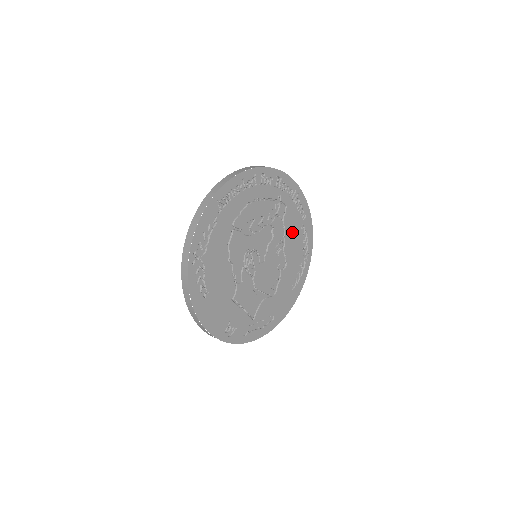
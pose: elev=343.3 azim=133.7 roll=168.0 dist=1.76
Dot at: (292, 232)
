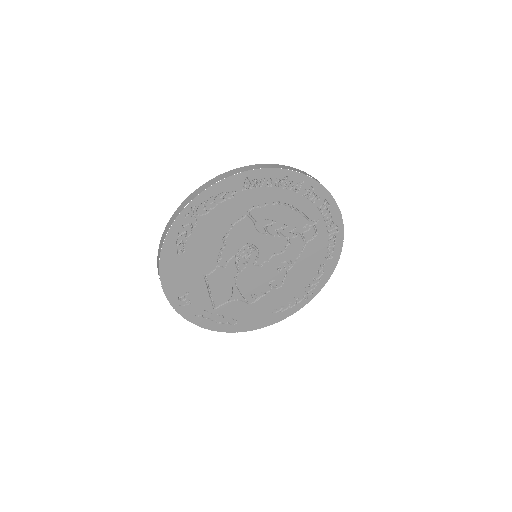
Dot at: (308, 261)
